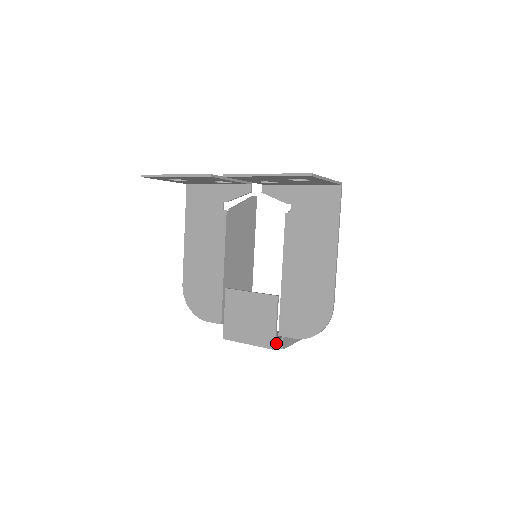
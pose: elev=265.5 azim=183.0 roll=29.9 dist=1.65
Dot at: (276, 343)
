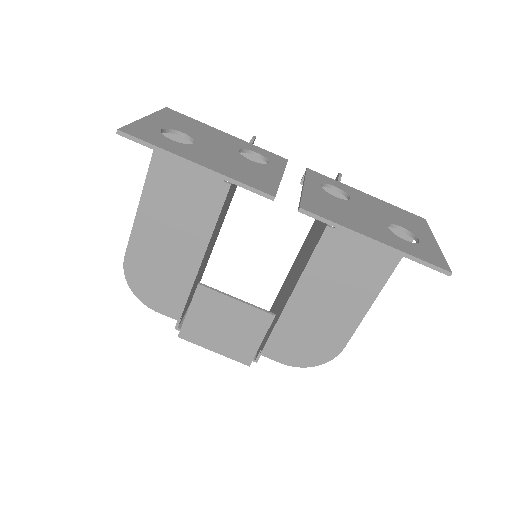
Dot at: occluded
